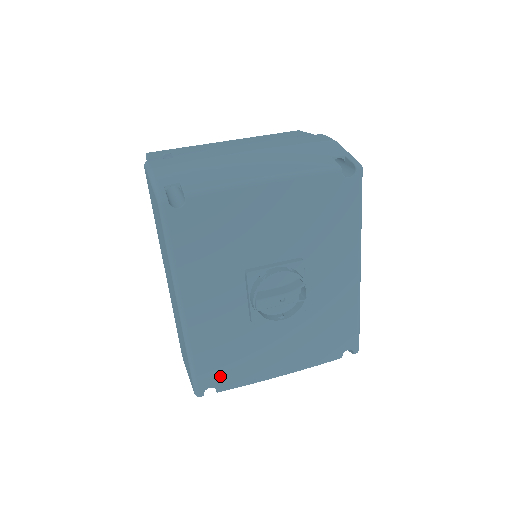
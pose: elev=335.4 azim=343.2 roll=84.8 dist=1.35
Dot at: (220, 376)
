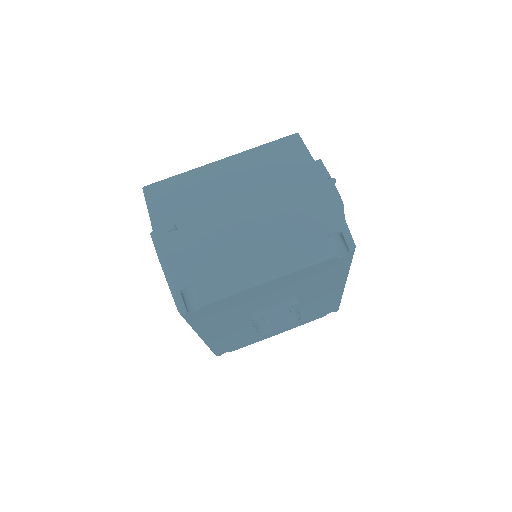
Dot at: (233, 347)
